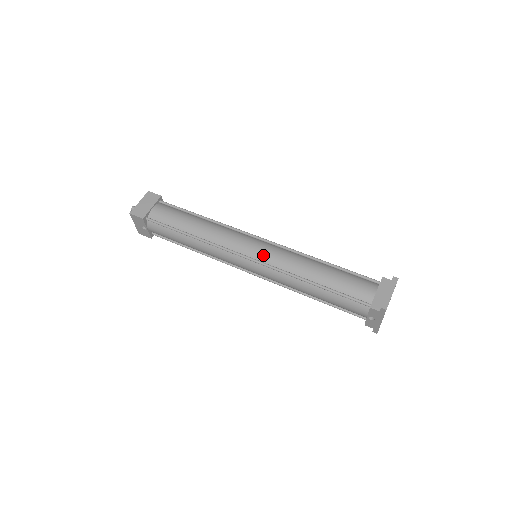
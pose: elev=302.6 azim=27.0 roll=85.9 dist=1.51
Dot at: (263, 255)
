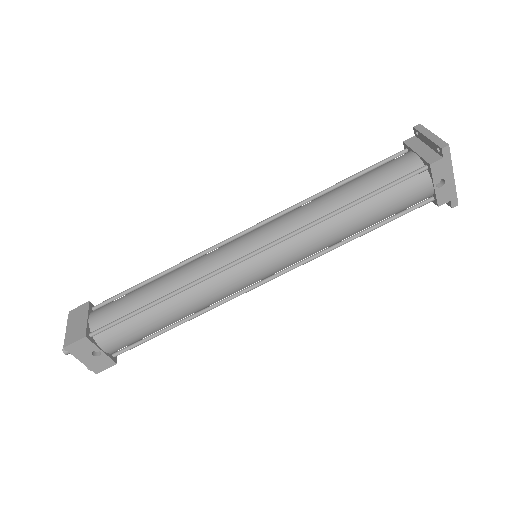
Dot at: (264, 237)
